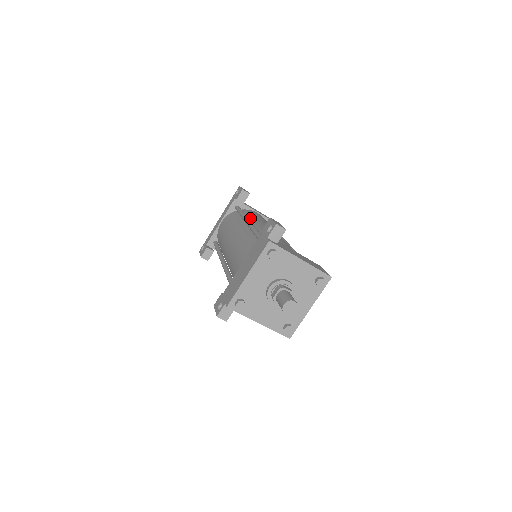
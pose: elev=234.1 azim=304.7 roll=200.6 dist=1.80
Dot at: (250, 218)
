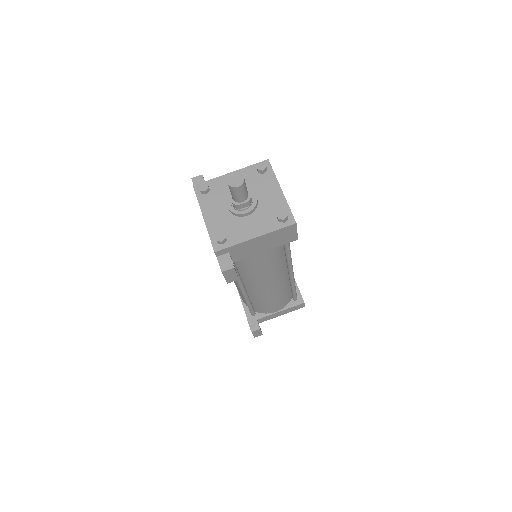
Dot at: occluded
